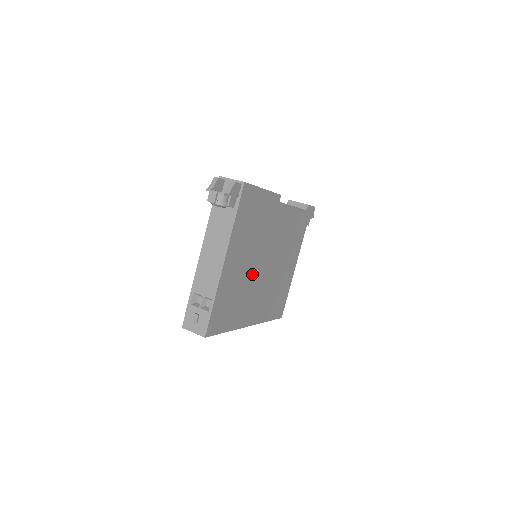
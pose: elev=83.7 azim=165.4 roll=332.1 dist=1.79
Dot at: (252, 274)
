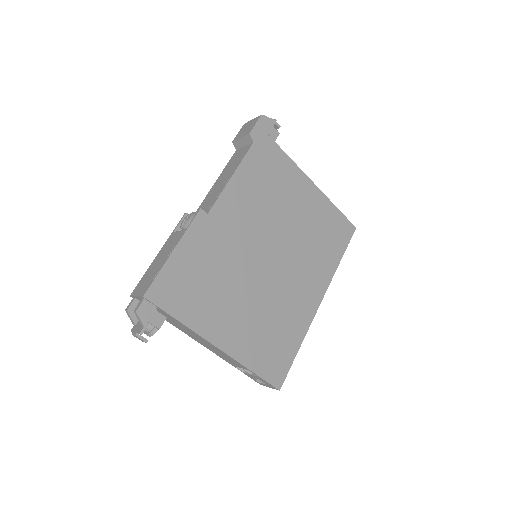
Dot at: (265, 290)
